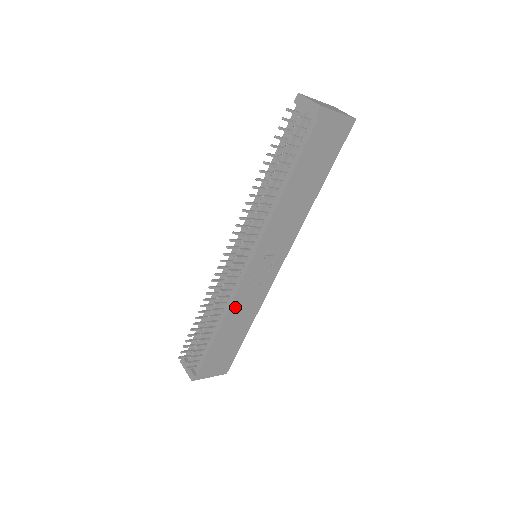
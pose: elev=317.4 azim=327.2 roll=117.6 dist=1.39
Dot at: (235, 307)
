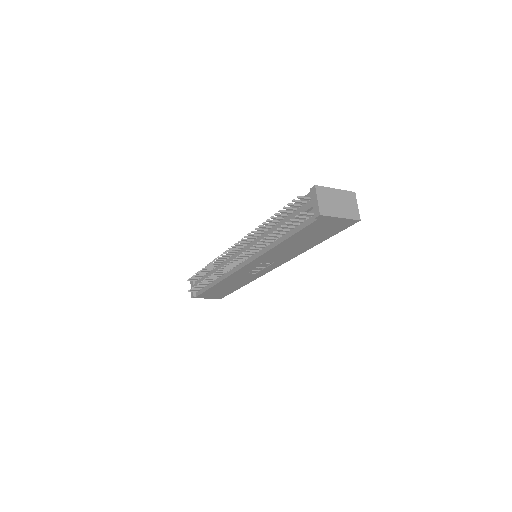
Dot at: (230, 279)
